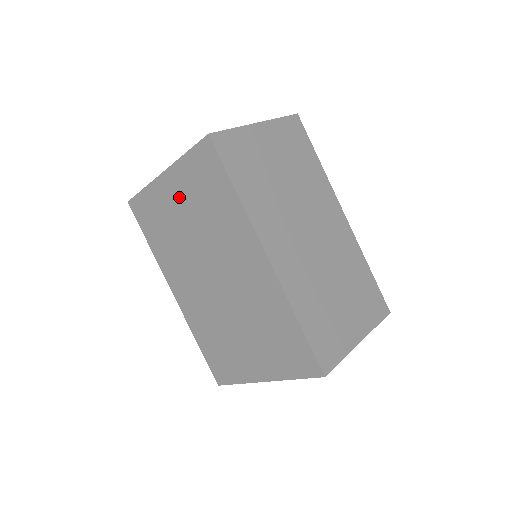
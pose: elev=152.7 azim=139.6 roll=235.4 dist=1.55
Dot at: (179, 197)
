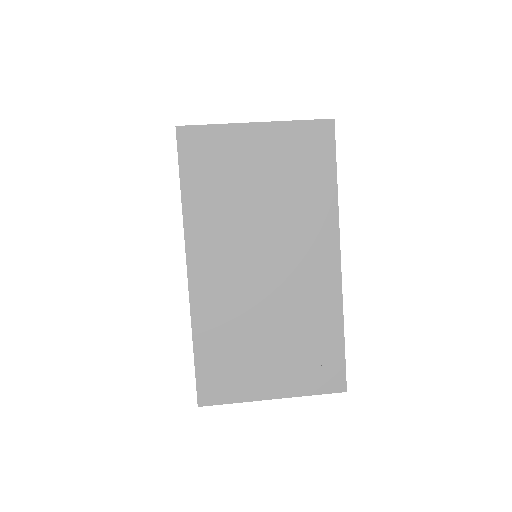
Dot at: occluded
